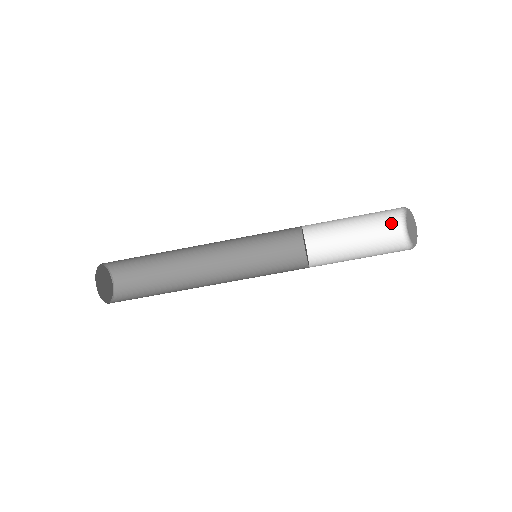
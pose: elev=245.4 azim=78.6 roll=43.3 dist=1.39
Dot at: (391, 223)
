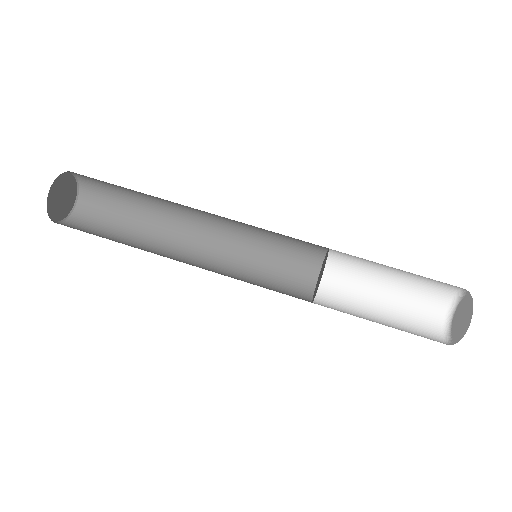
Dot at: (430, 328)
